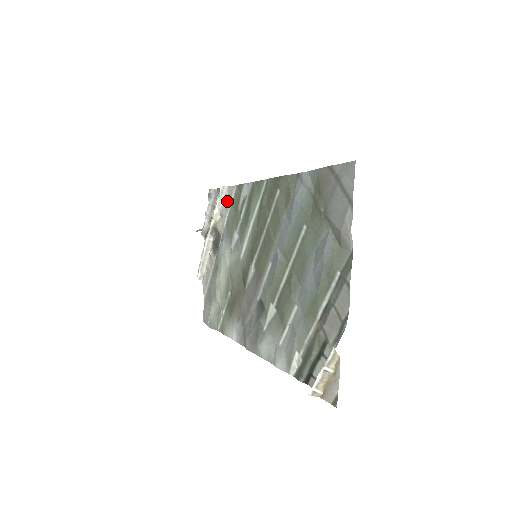
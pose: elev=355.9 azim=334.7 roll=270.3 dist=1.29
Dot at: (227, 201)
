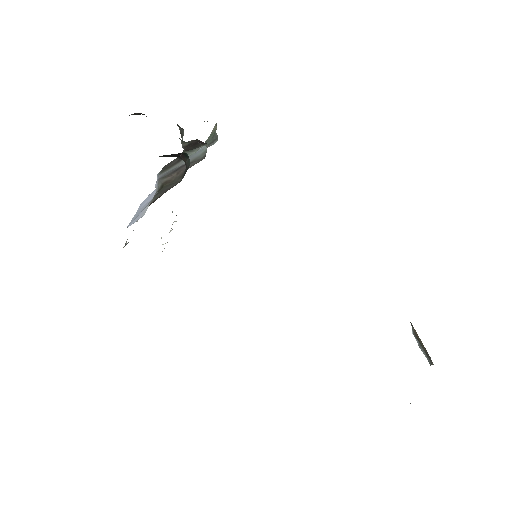
Dot at: occluded
